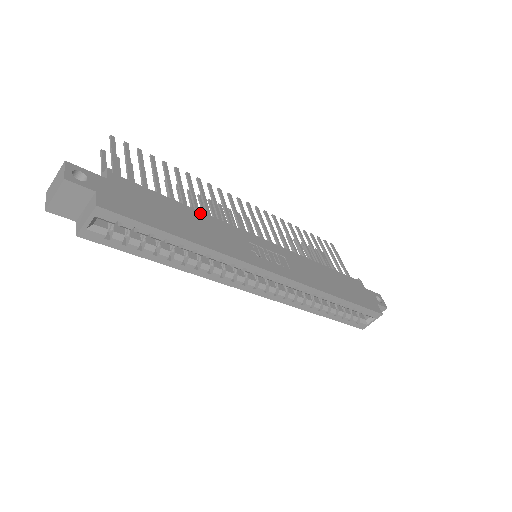
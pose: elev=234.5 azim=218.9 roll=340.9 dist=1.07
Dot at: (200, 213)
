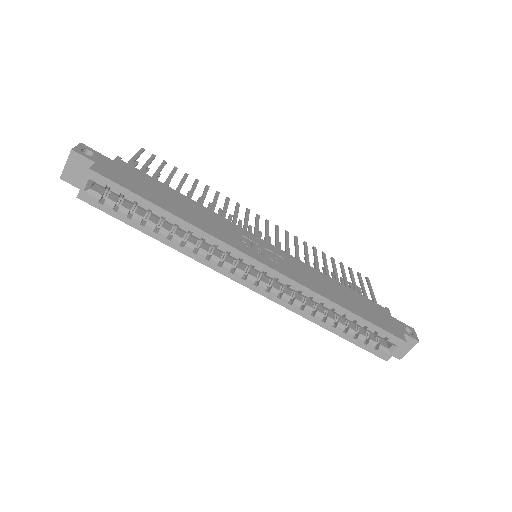
Dot at: (197, 204)
